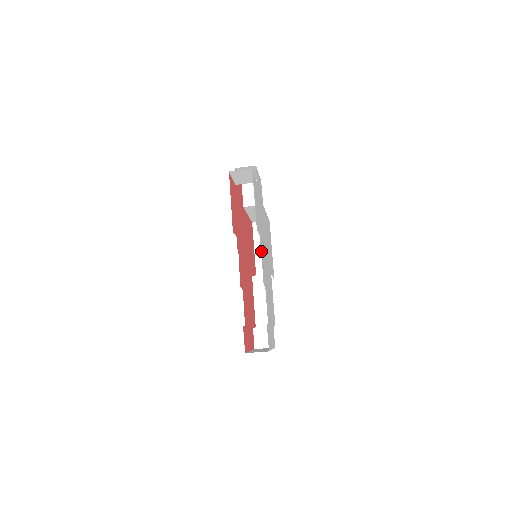
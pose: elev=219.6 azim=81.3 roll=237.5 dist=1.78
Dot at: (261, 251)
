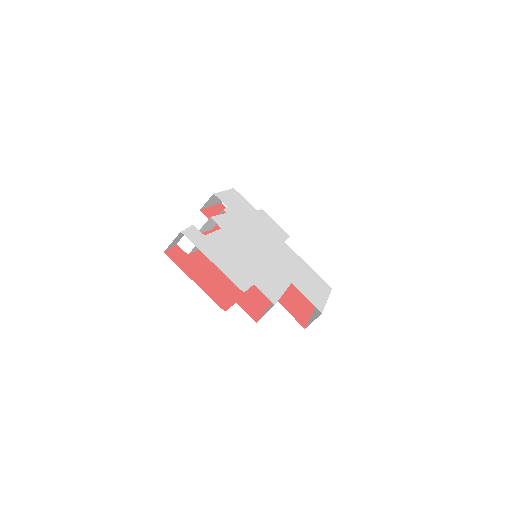
Dot at: (227, 215)
